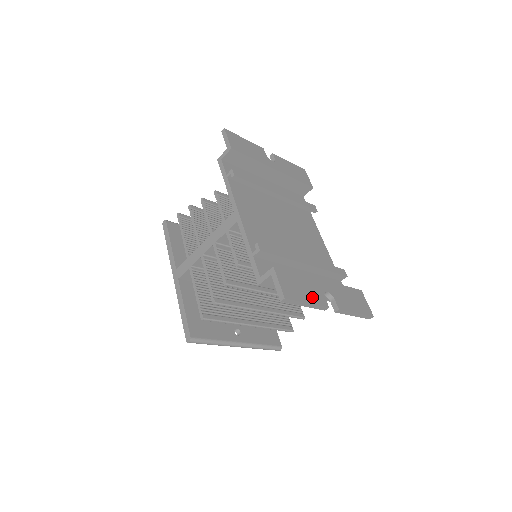
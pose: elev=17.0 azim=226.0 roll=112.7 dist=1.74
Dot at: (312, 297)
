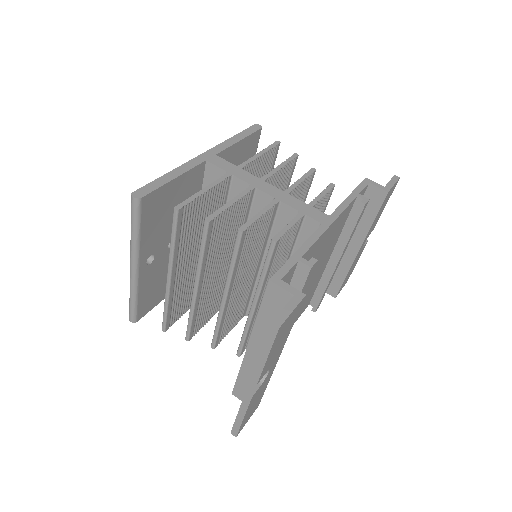
Dot at: (270, 359)
